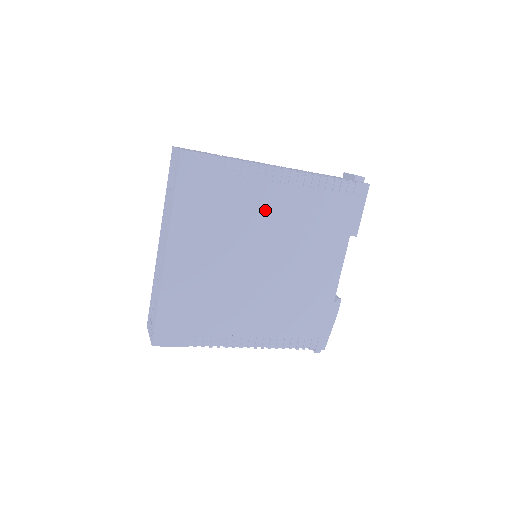
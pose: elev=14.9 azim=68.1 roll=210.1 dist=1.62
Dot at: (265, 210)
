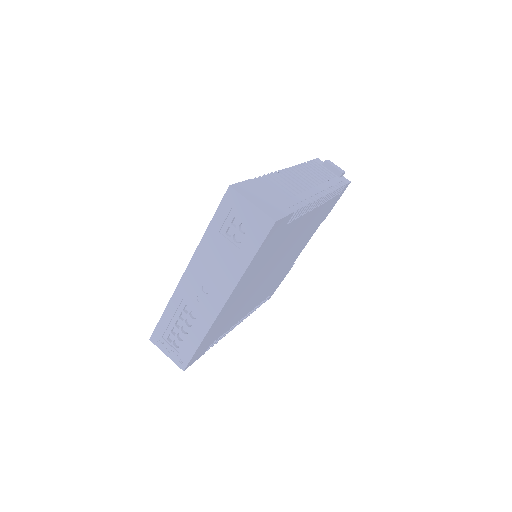
Dot at: (294, 234)
